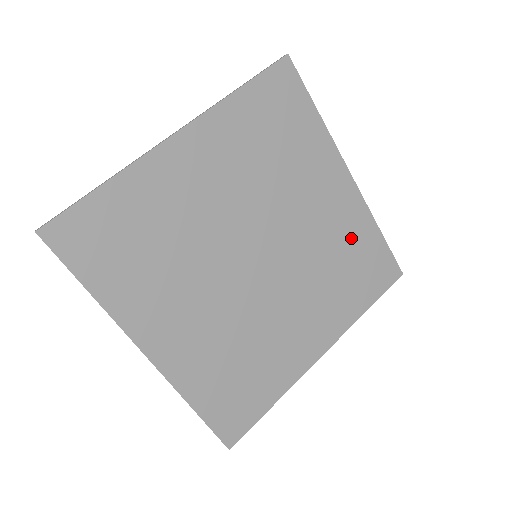
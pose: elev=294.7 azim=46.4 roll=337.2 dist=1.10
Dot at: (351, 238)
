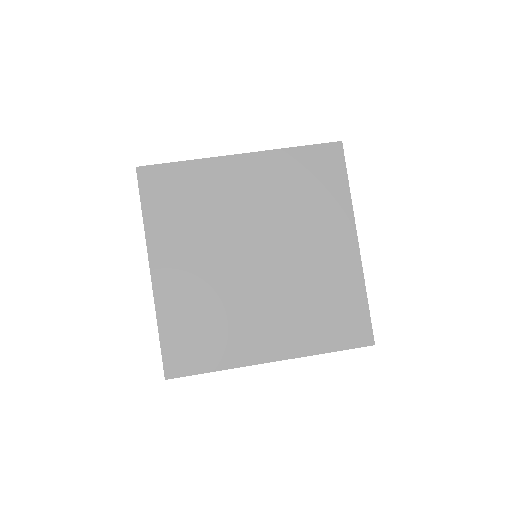
Dot at: (337, 287)
